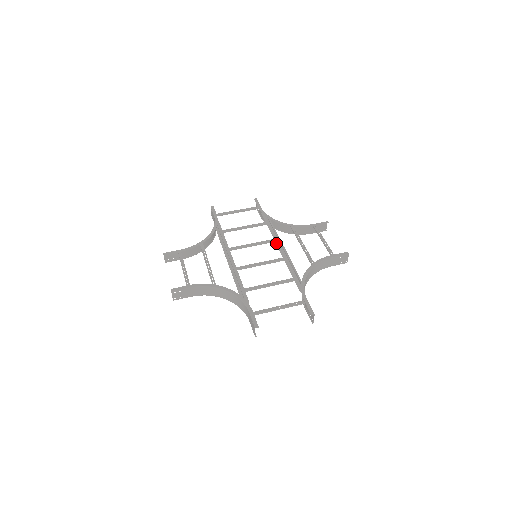
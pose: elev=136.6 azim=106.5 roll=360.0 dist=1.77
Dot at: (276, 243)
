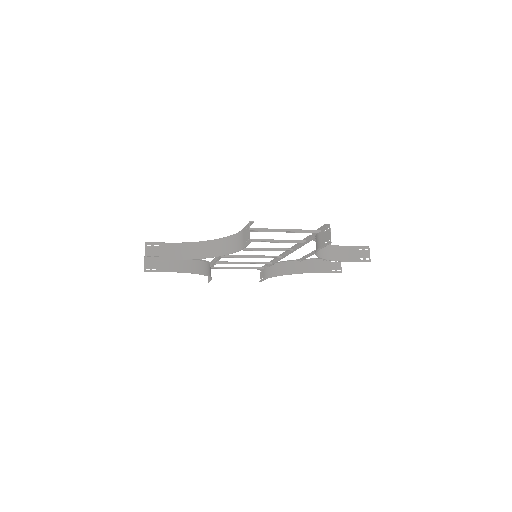
Dot at: (280, 254)
